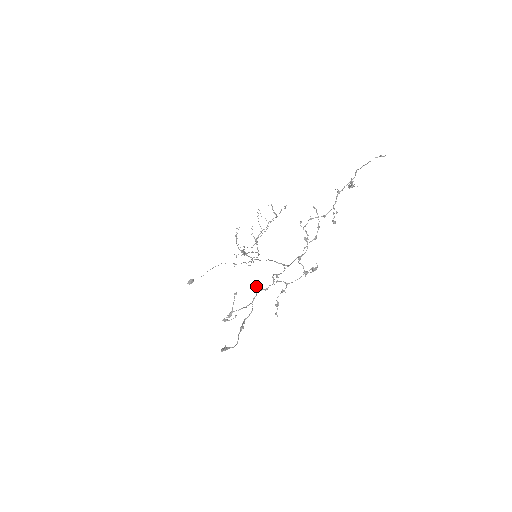
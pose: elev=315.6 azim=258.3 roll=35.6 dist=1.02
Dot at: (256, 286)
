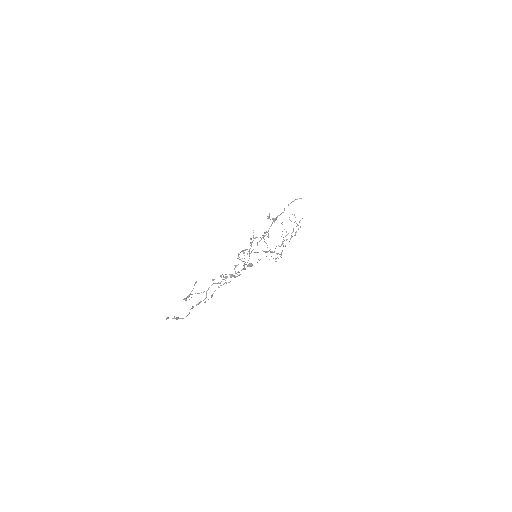
Dot at: (213, 280)
